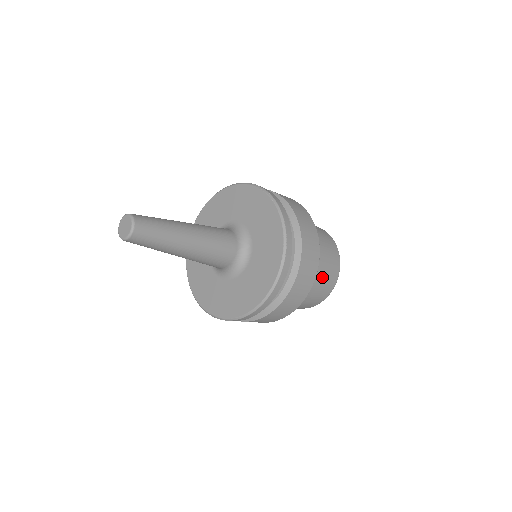
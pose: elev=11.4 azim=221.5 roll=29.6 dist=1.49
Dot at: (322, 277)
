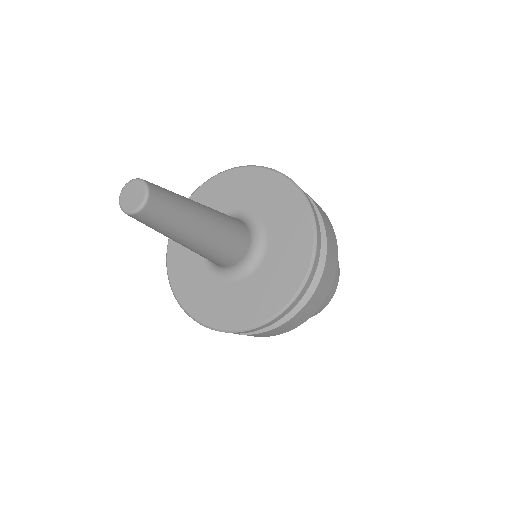
Dot at: occluded
